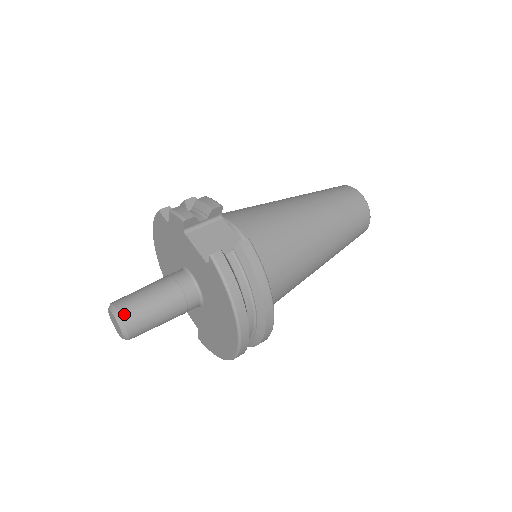
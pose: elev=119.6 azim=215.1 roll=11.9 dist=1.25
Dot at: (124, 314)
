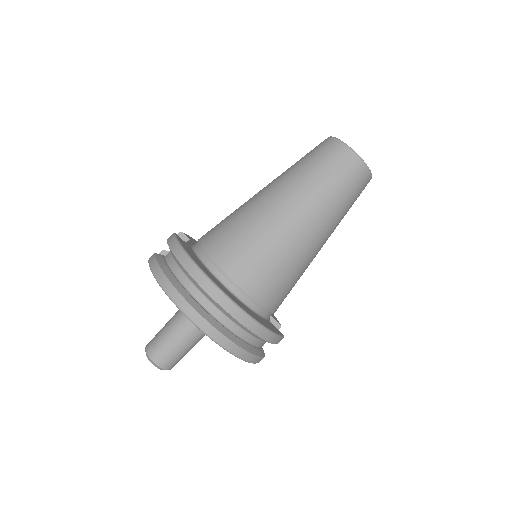
Dot at: (147, 345)
